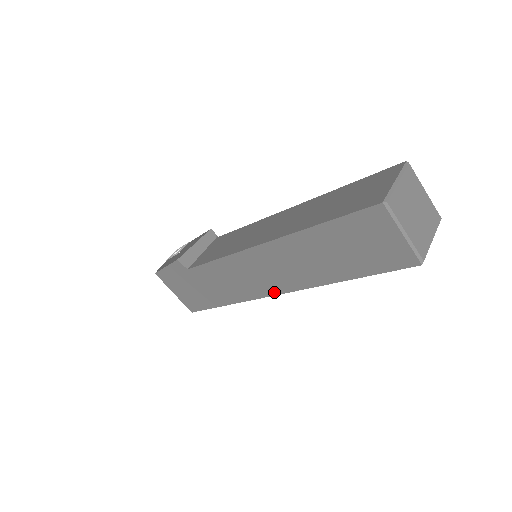
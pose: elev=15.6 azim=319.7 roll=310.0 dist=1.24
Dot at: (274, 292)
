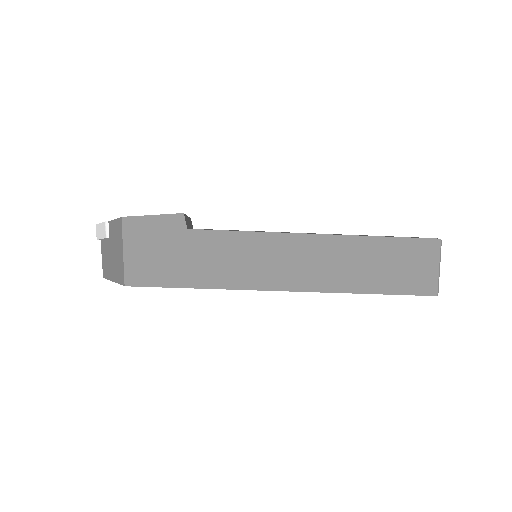
Dot at: (283, 287)
